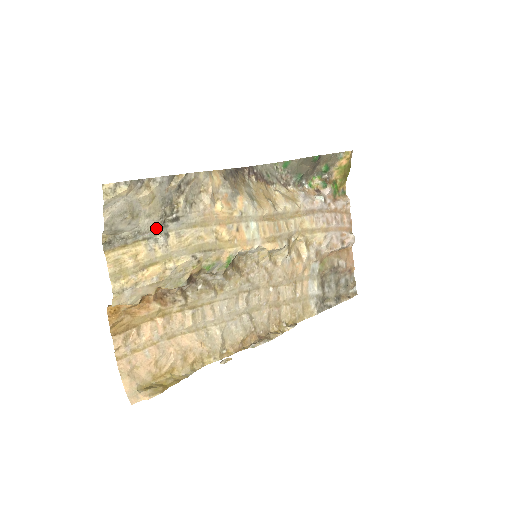
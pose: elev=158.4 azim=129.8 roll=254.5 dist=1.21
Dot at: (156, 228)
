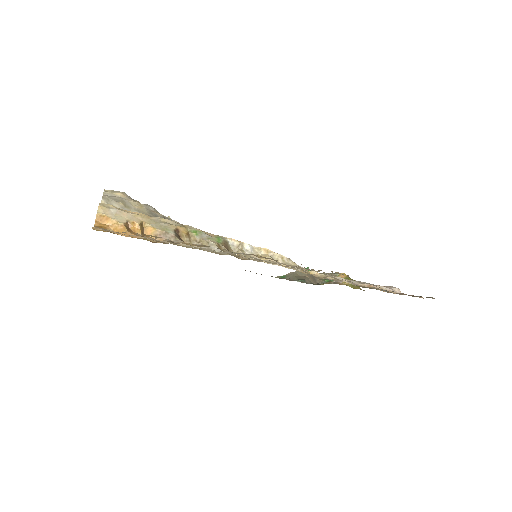
Dot at: occluded
